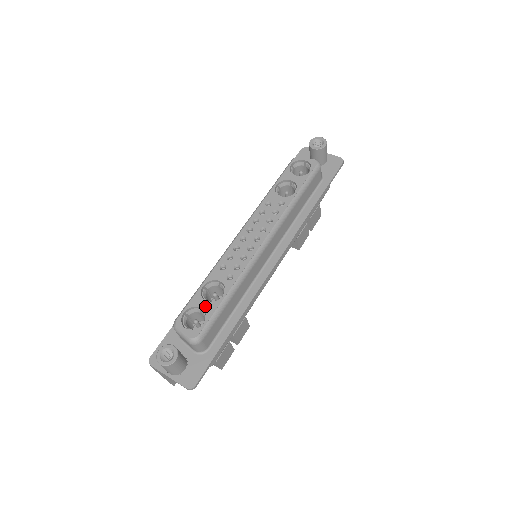
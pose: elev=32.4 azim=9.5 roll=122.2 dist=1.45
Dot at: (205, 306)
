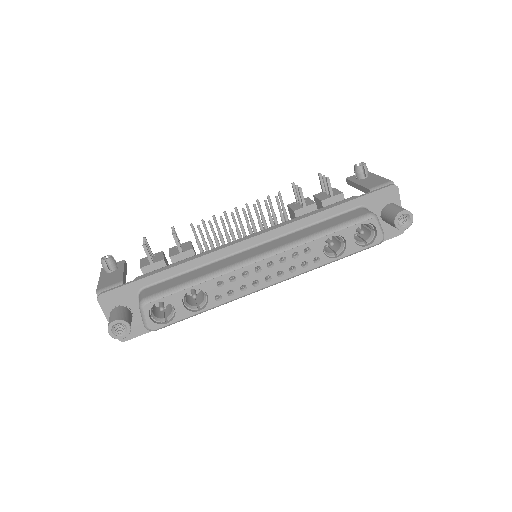
Dot at: (179, 309)
